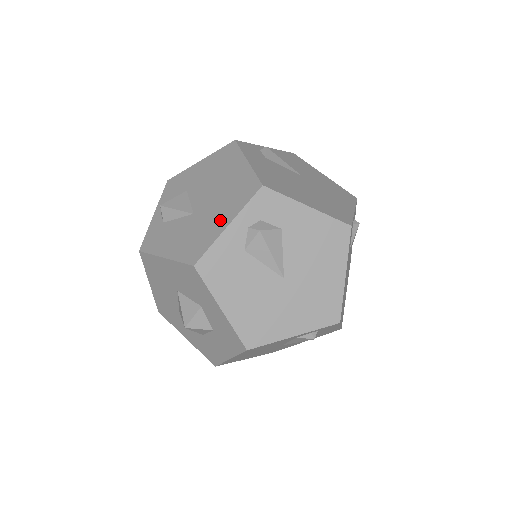
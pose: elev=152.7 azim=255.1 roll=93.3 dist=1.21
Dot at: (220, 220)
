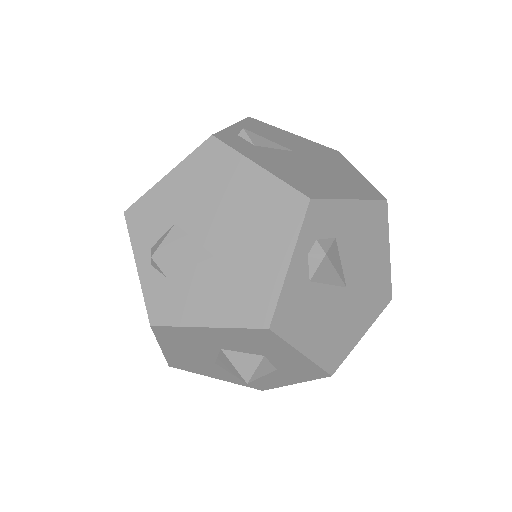
Dot at: (270, 259)
